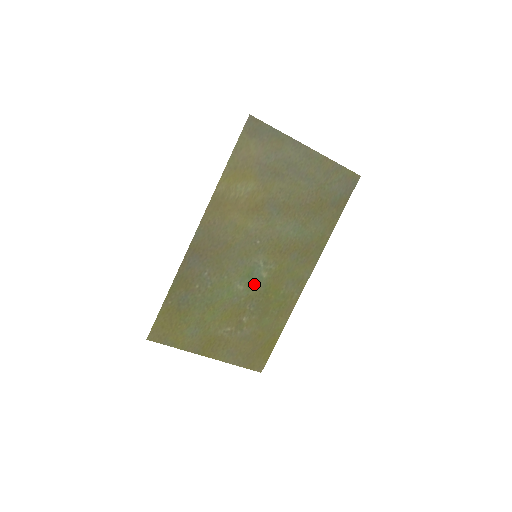
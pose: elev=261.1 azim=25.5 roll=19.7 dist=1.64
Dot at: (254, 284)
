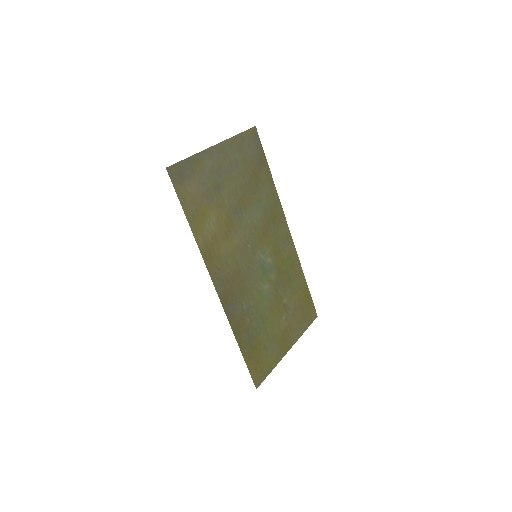
Dot at: (270, 274)
